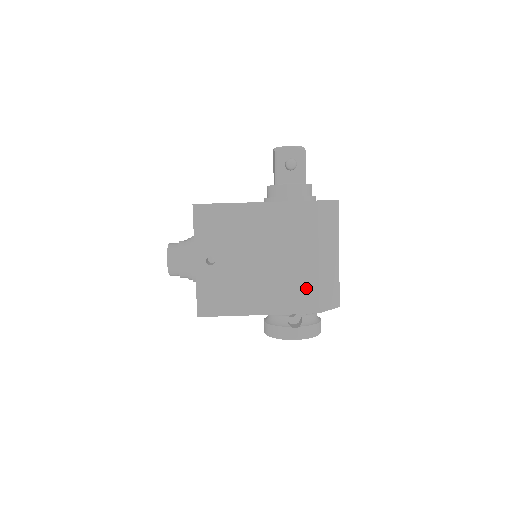
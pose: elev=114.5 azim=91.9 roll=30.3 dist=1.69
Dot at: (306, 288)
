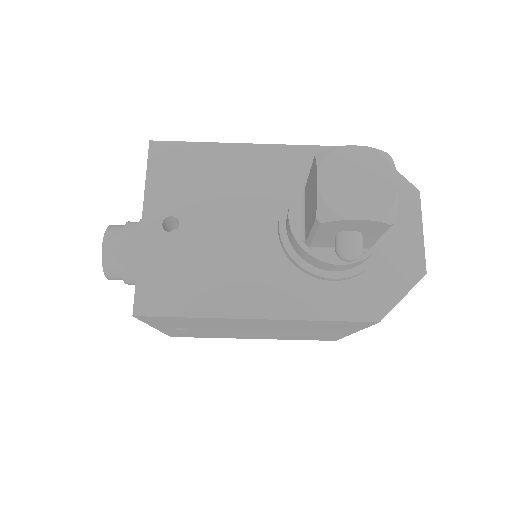
Dot at: (324, 337)
